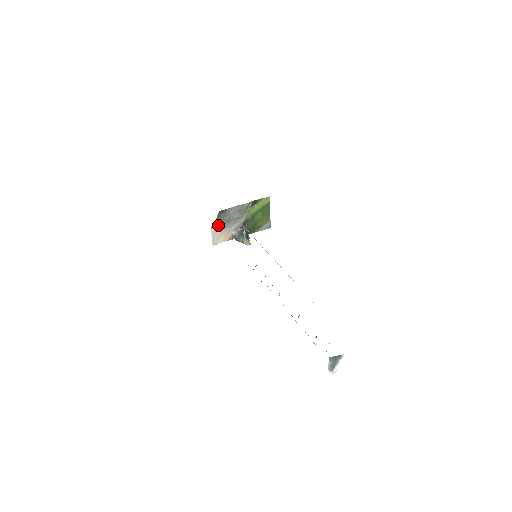
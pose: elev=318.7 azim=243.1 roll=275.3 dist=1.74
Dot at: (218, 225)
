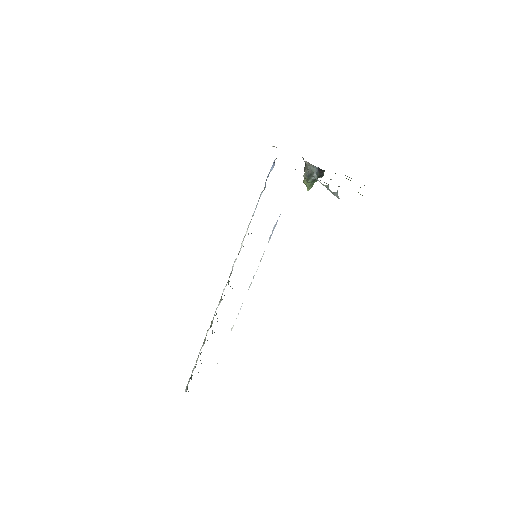
Dot at: occluded
